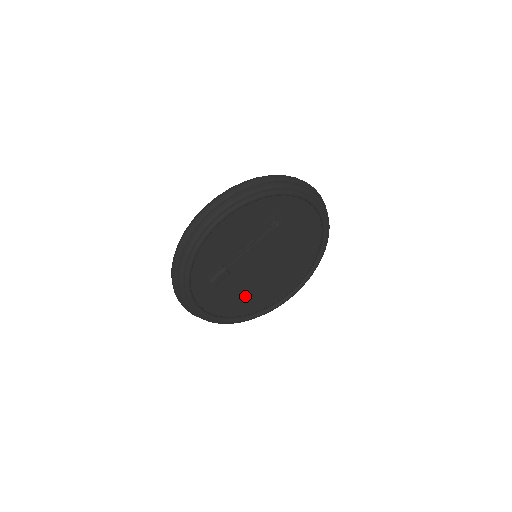
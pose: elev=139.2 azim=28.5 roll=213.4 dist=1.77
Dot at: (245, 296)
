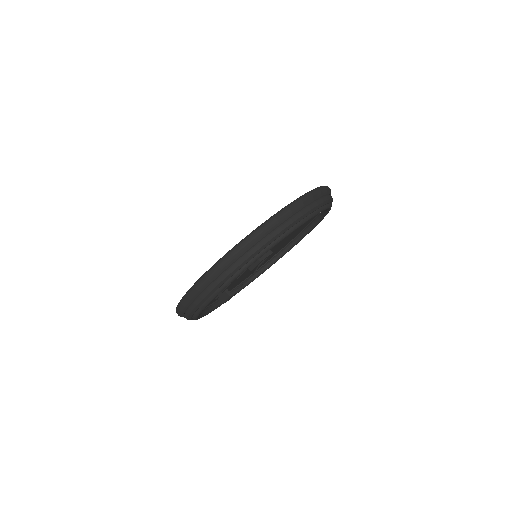
Dot at: occluded
